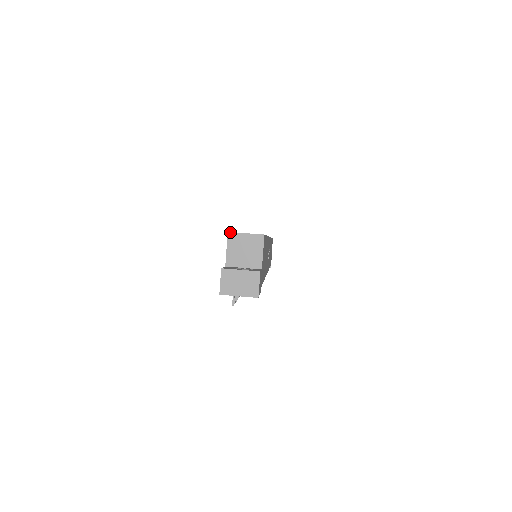
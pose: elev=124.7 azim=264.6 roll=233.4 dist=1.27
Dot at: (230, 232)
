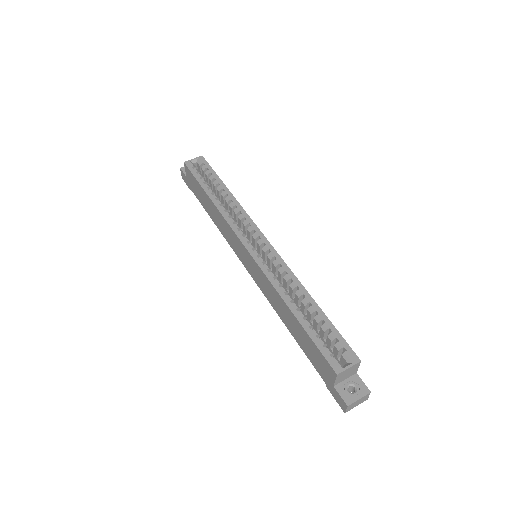
Dot at: (339, 374)
